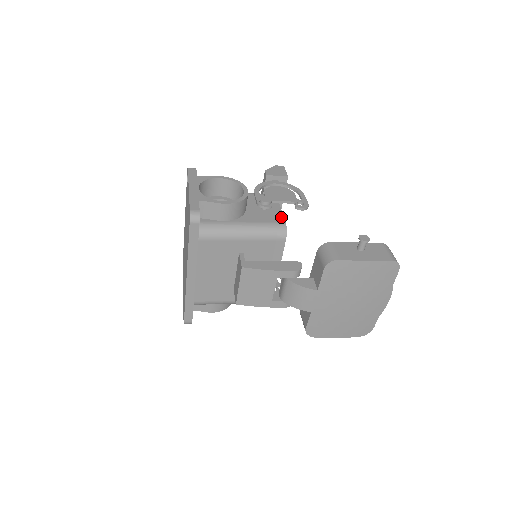
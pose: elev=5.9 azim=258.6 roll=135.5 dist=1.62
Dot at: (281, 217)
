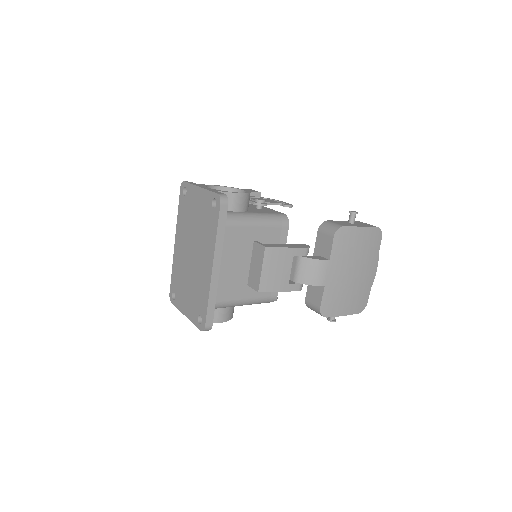
Dot at: (277, 212)
